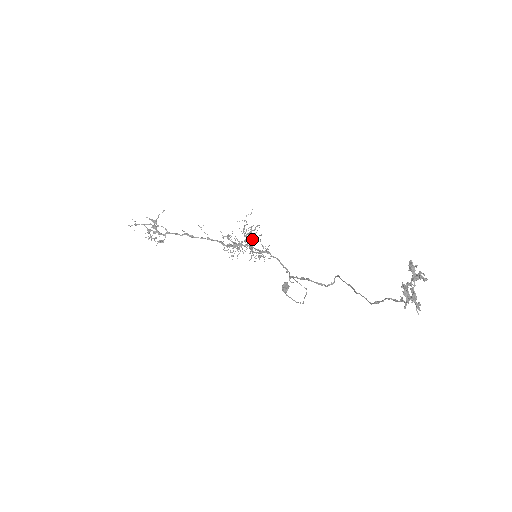
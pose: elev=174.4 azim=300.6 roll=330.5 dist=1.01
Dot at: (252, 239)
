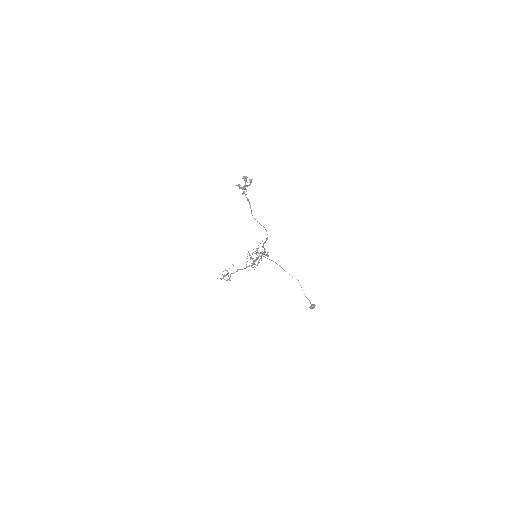
Dot at: occluded
